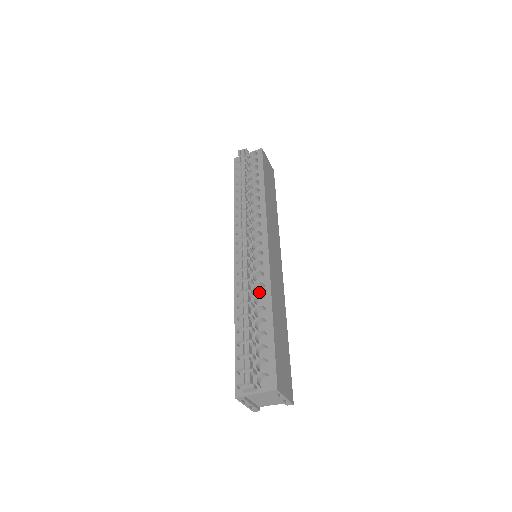
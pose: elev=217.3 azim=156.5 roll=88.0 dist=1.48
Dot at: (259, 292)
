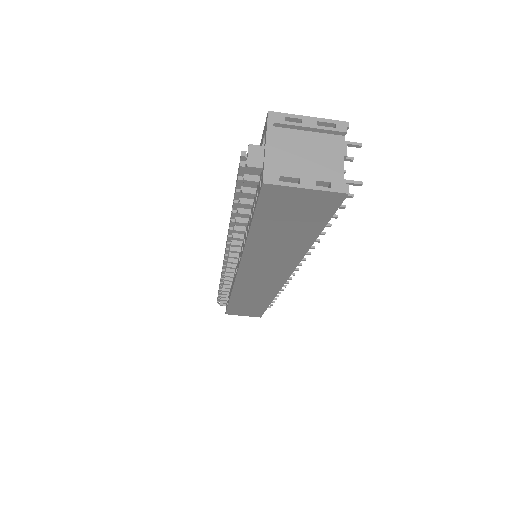
Dot at: occluded
